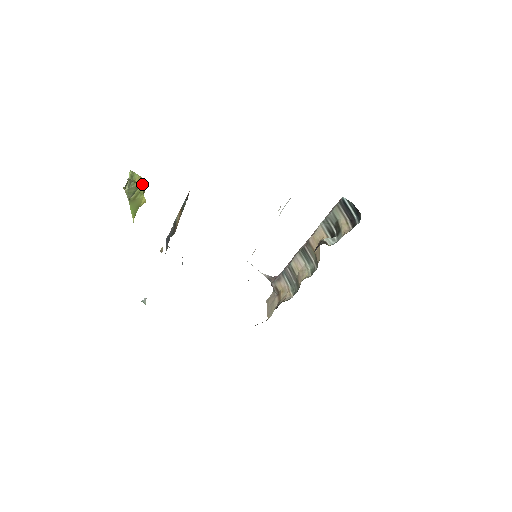
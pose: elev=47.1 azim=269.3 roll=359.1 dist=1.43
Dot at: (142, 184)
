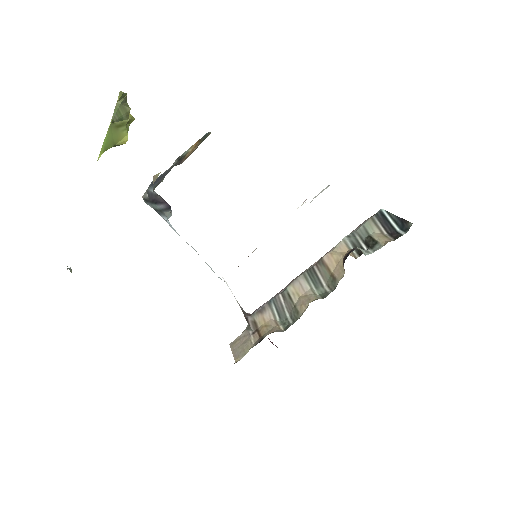
Dot at: (131, 119)
